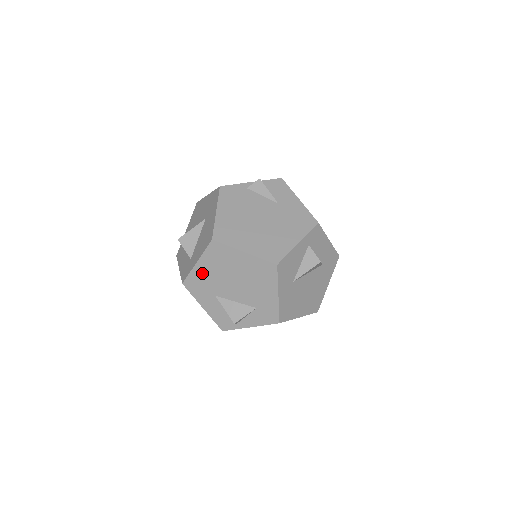
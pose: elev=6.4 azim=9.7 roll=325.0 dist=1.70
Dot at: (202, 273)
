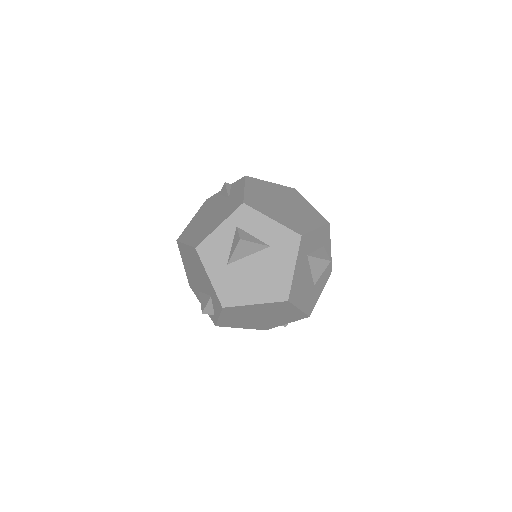
Dot at: (188, 273)
